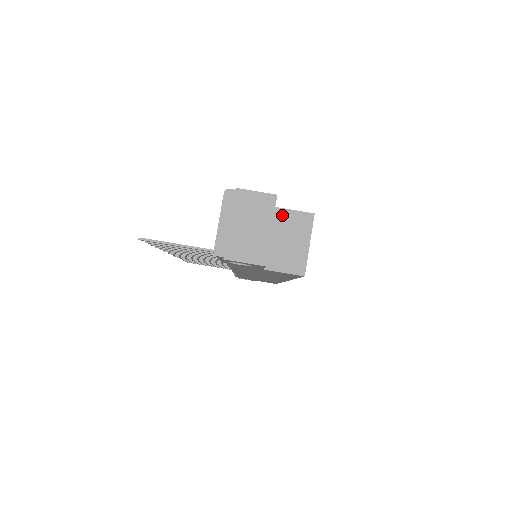
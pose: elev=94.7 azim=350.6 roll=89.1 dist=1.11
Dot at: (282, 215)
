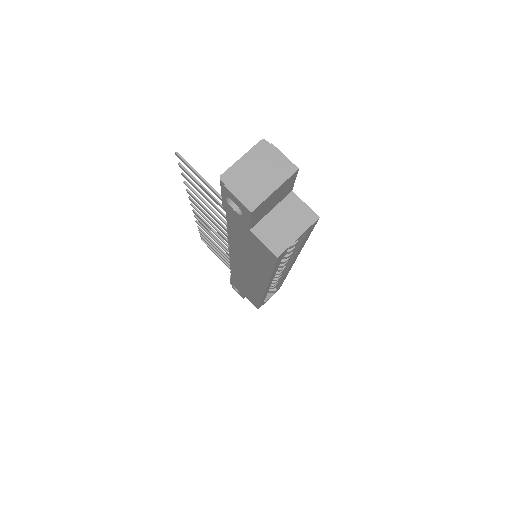
Dot at: (294, 201)
